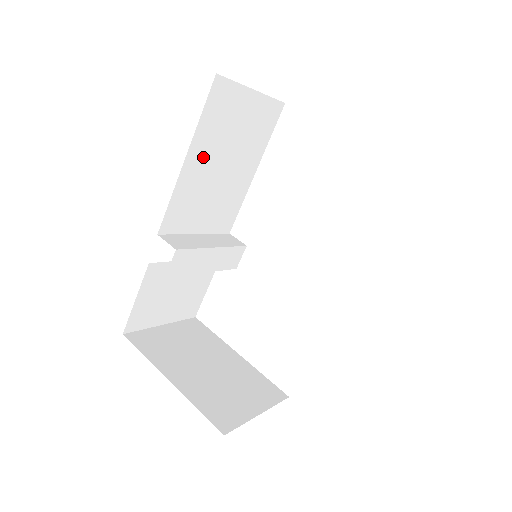
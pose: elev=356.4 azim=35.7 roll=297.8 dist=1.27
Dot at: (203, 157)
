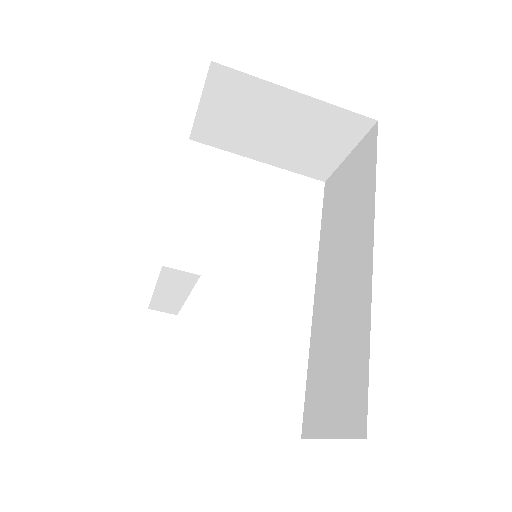
Dot at: occluded
